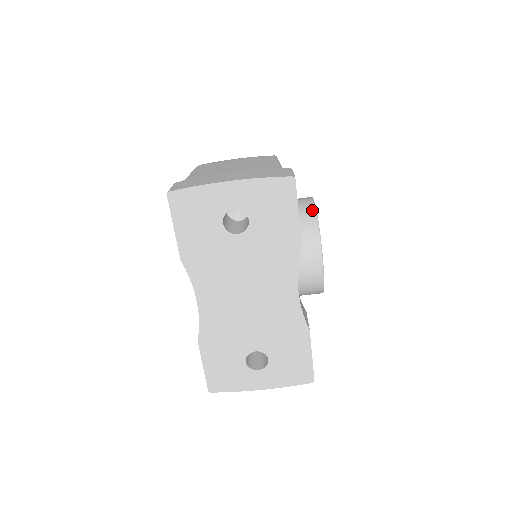
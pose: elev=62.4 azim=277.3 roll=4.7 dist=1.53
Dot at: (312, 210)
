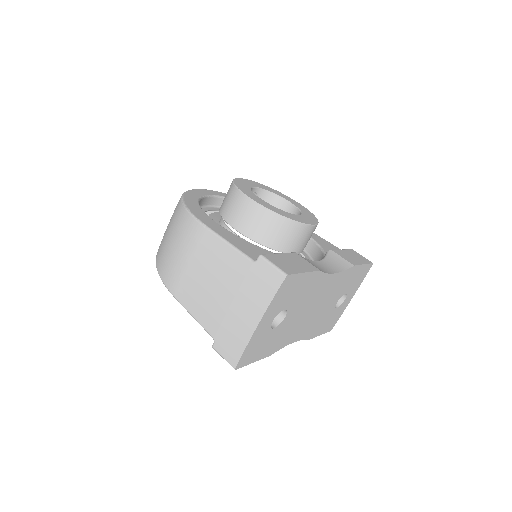
Dot at: (266, 213)
